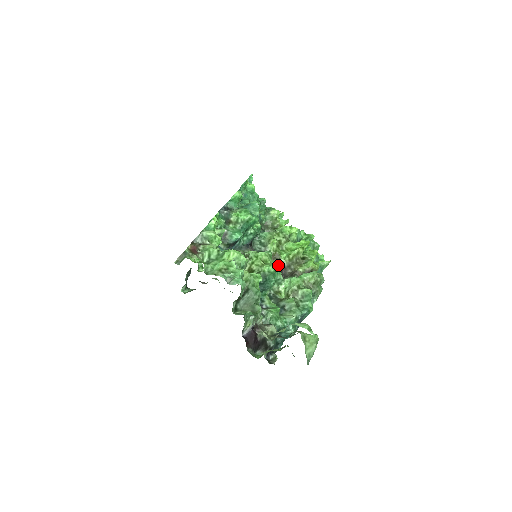
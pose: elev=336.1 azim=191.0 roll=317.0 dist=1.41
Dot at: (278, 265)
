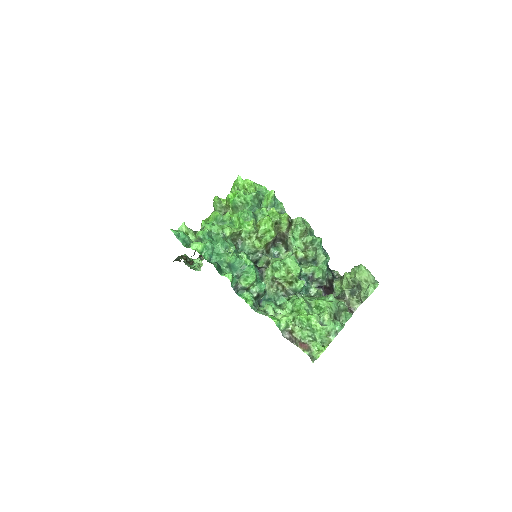
Dot at: (297, 265)
